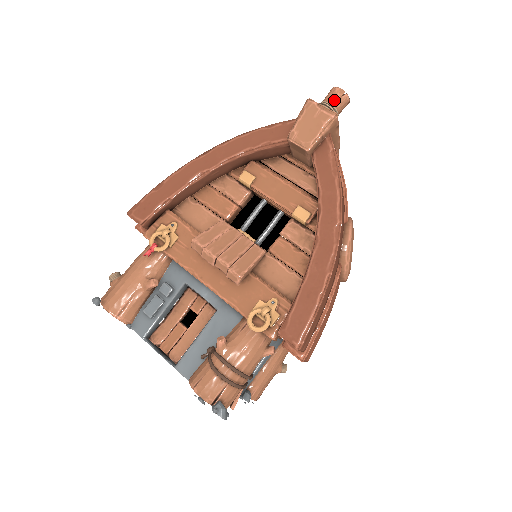
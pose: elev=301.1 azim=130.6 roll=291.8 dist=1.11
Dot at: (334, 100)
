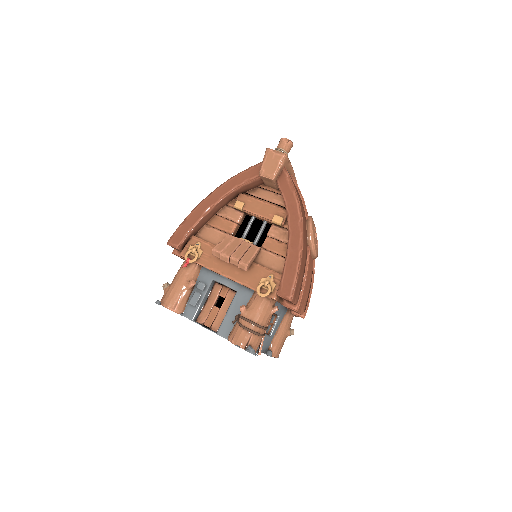
Dot at: (283, 146)
